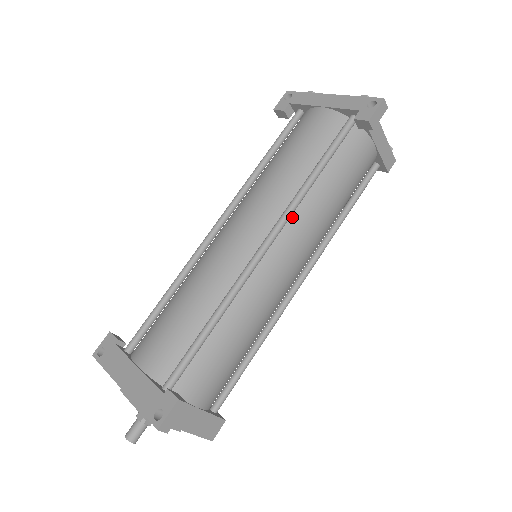
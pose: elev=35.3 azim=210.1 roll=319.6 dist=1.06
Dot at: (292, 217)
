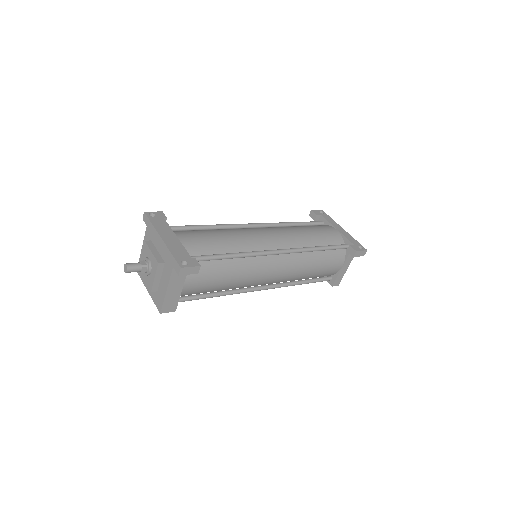
Dot at: (295, 254)
